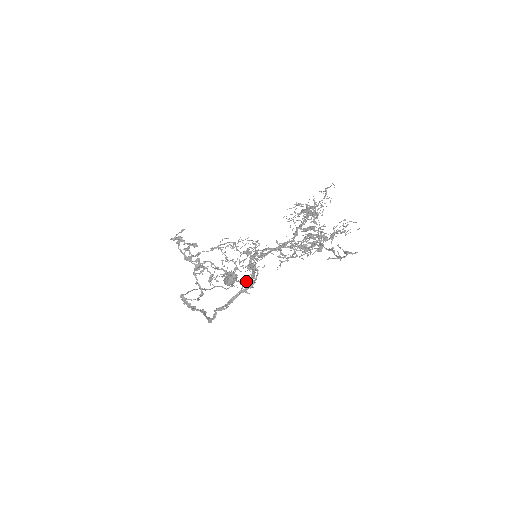
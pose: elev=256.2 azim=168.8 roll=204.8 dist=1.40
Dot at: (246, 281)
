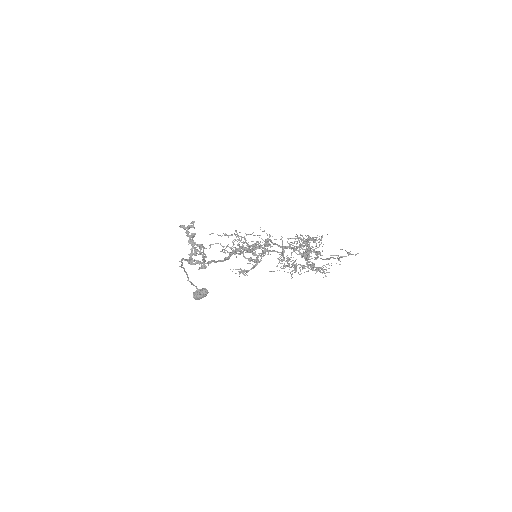
Dot at: (266, 244)
